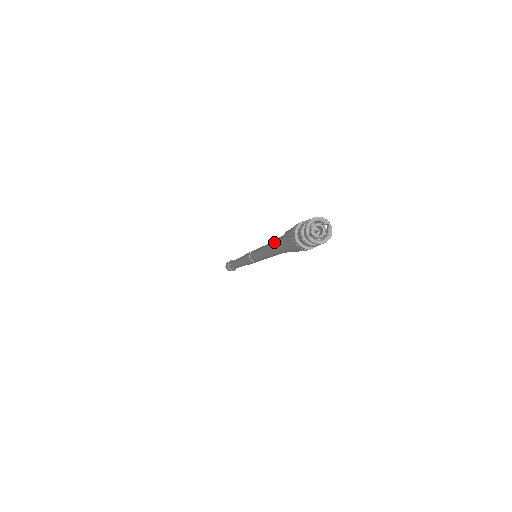
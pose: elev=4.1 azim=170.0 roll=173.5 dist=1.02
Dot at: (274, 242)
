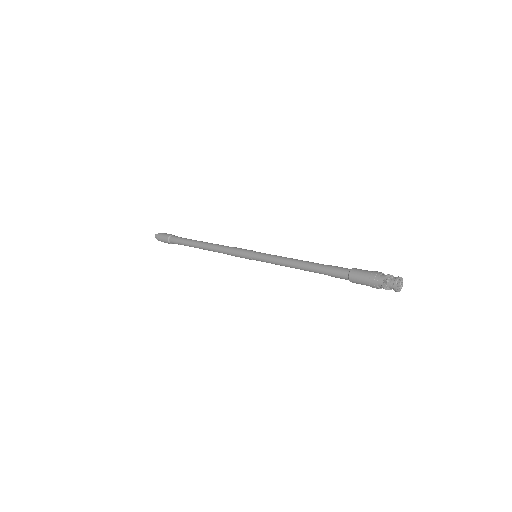
Dot at: (323, 266)
